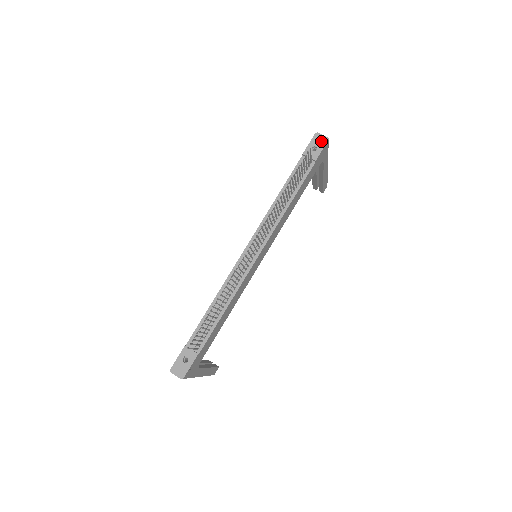
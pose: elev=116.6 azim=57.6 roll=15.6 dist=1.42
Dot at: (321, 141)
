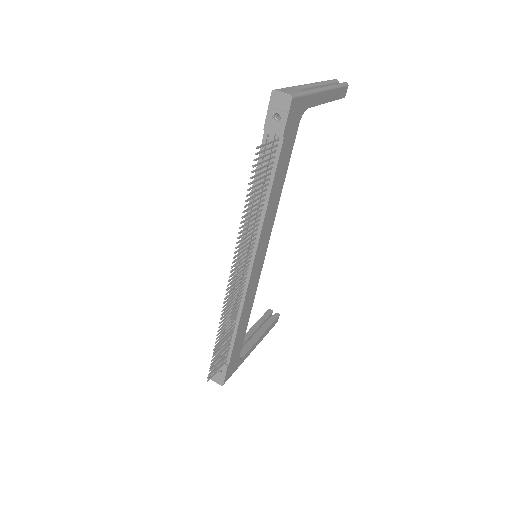
Dot at: (282, 103)
